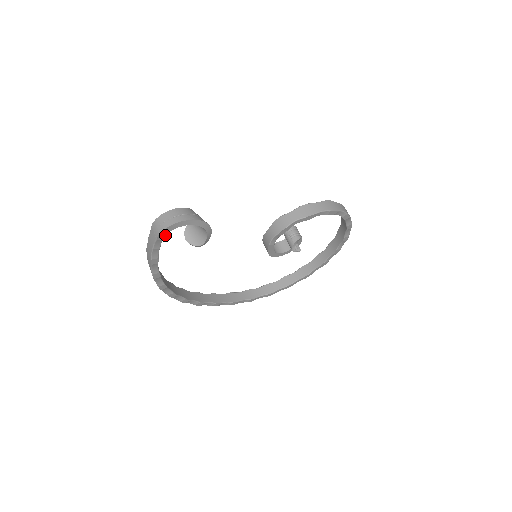
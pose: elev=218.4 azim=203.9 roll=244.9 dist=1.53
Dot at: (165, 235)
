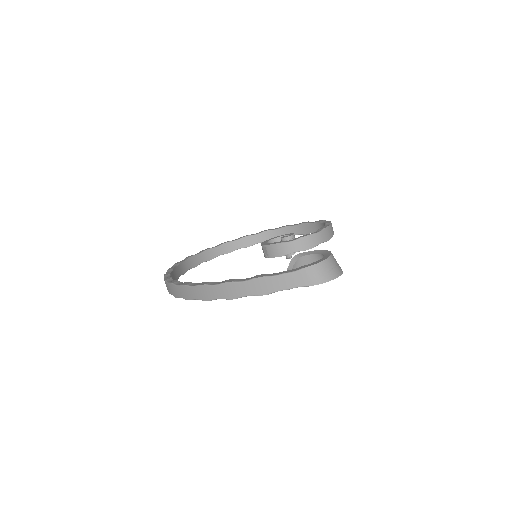
Dot at: (316, 282)
